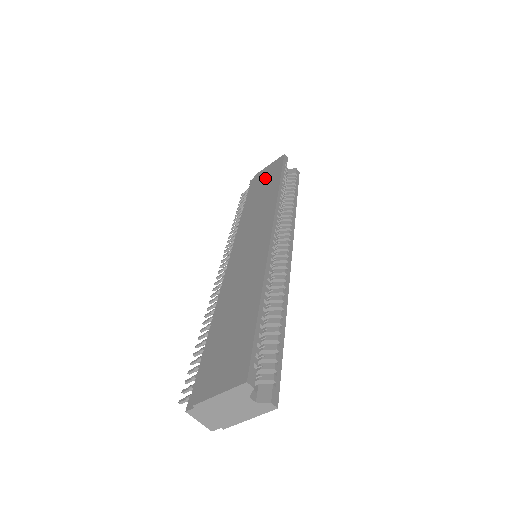
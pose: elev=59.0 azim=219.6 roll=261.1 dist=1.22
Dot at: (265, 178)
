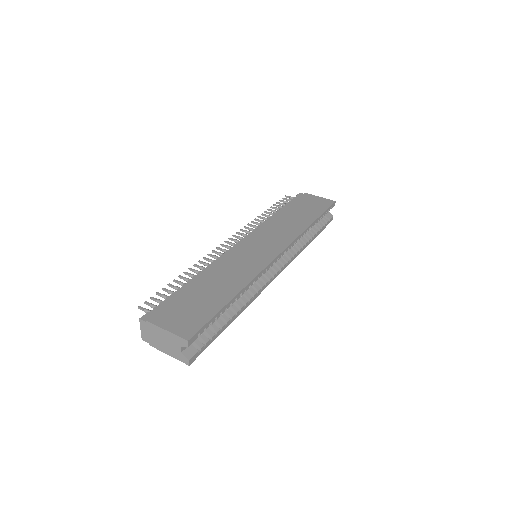
Dot at: (309, 205)
